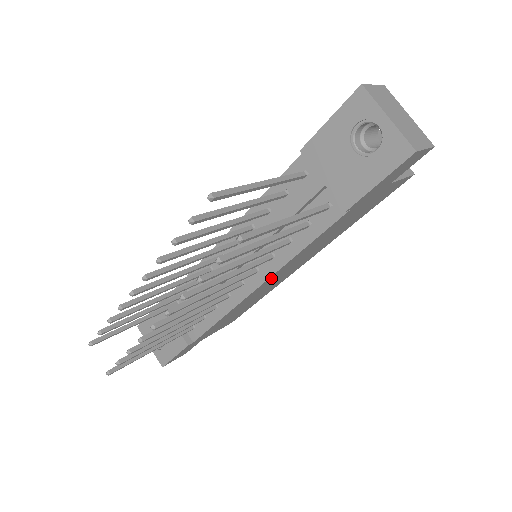
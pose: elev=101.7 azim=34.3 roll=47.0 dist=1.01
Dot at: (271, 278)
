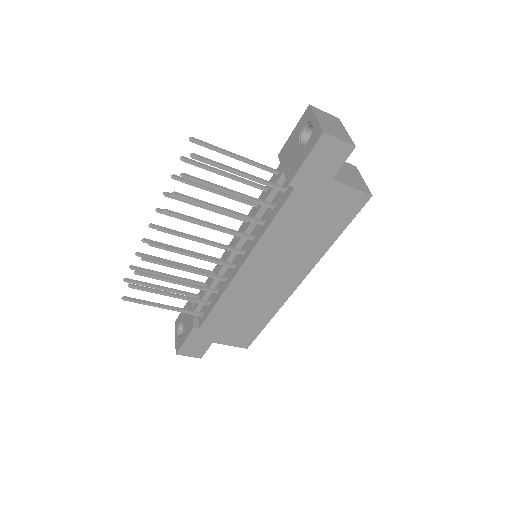
Dot at: (253, 261)
